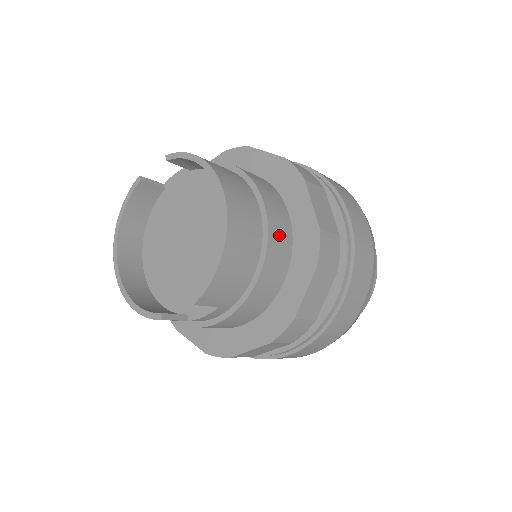
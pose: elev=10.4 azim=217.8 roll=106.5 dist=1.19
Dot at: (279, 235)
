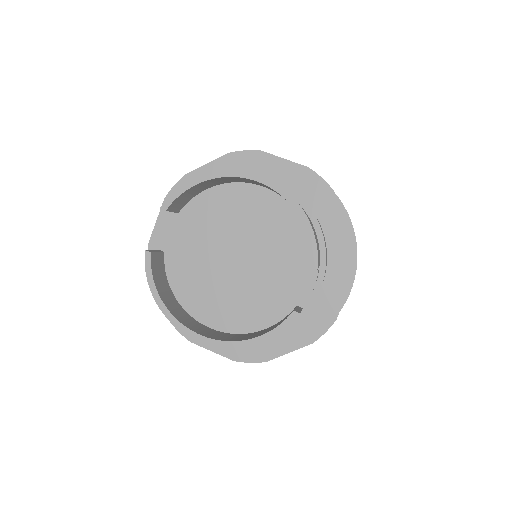
Dot at: occluded
